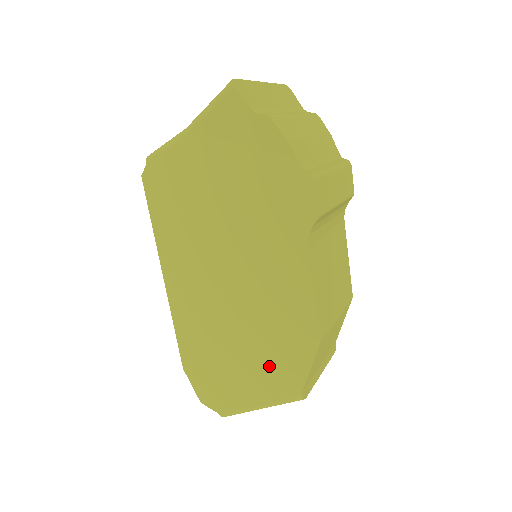
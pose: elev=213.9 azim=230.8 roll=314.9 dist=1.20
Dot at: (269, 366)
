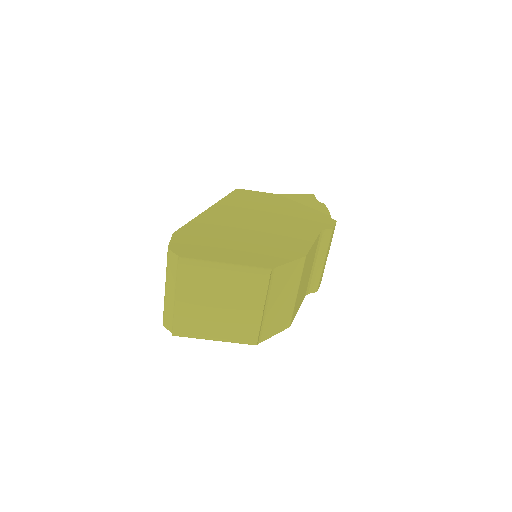
Dot at: (257, 252)
